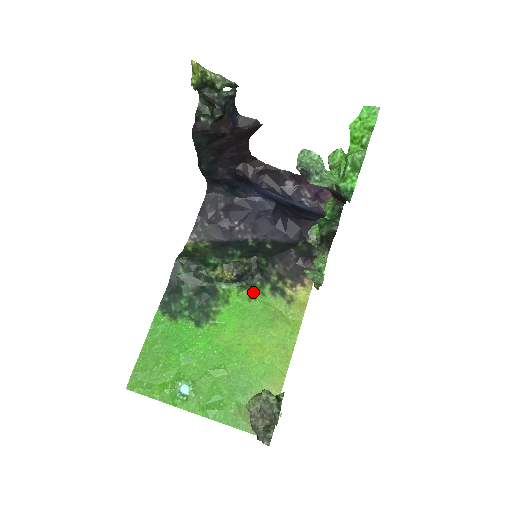
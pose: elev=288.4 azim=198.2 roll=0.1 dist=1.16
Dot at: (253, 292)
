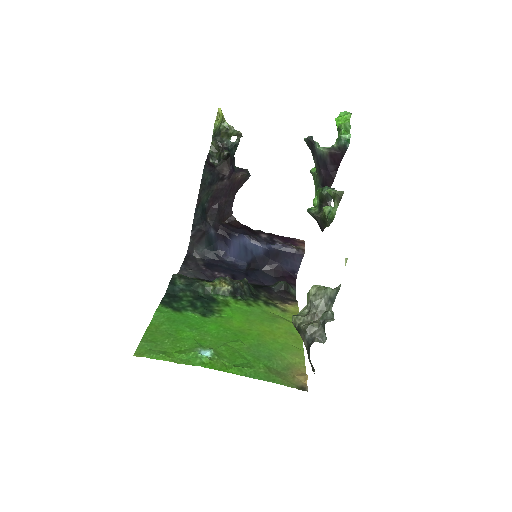
Dot at: (249, 302)
